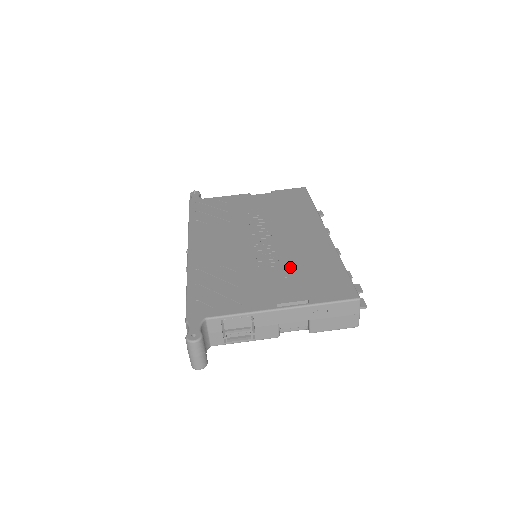
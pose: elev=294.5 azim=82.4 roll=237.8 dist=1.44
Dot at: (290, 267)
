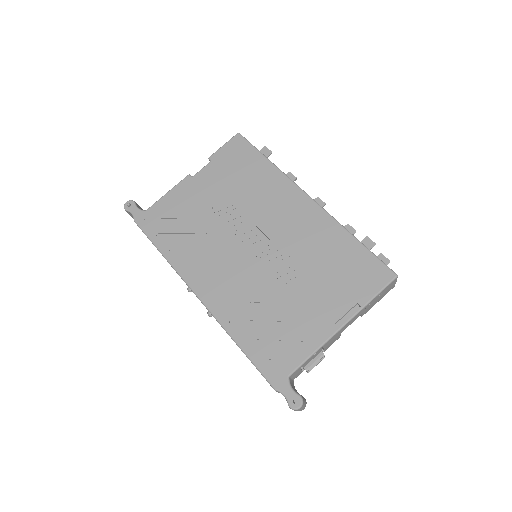
Dot at: (312, 269)
